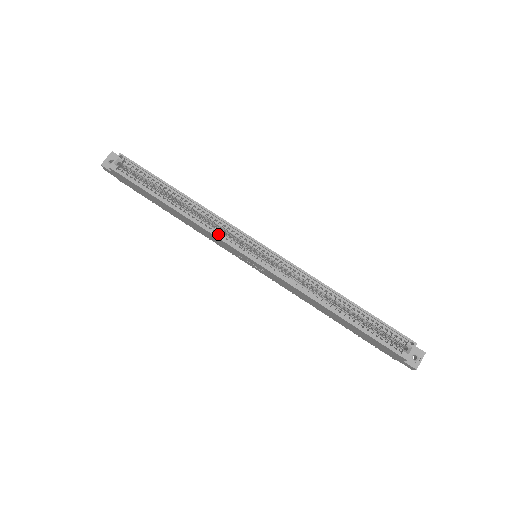
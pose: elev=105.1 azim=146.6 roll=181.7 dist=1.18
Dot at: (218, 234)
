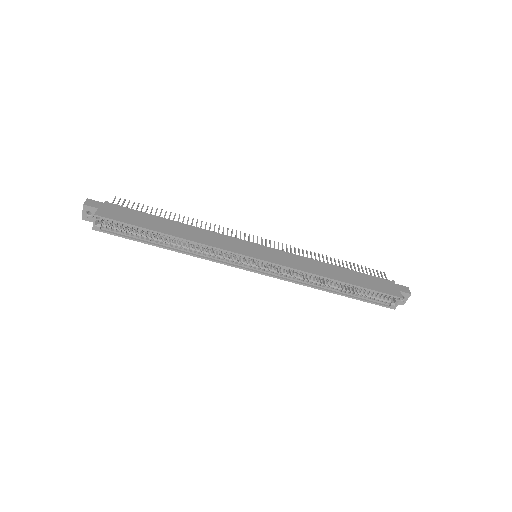
Dot at: (218, 259)
